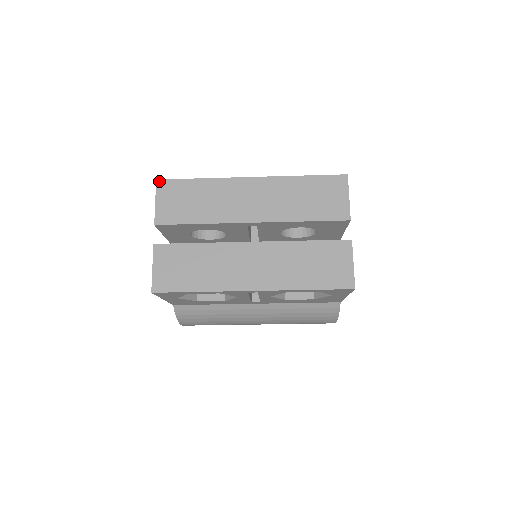
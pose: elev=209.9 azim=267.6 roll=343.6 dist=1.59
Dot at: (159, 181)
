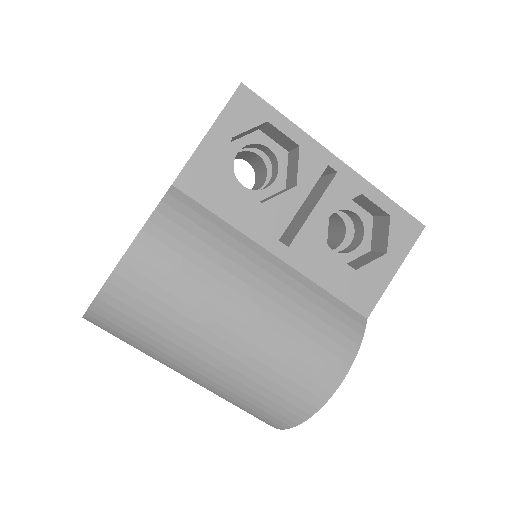
Dot at: occluded
